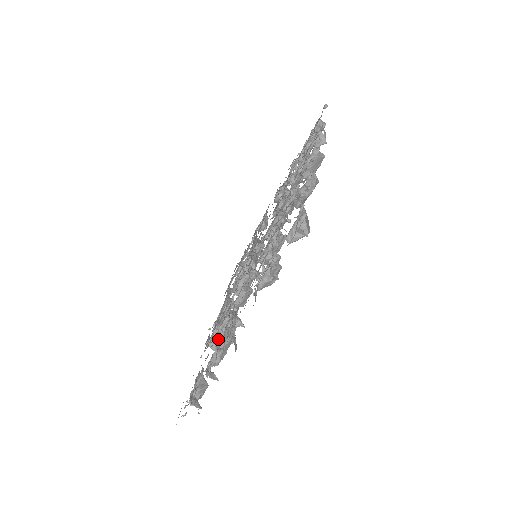
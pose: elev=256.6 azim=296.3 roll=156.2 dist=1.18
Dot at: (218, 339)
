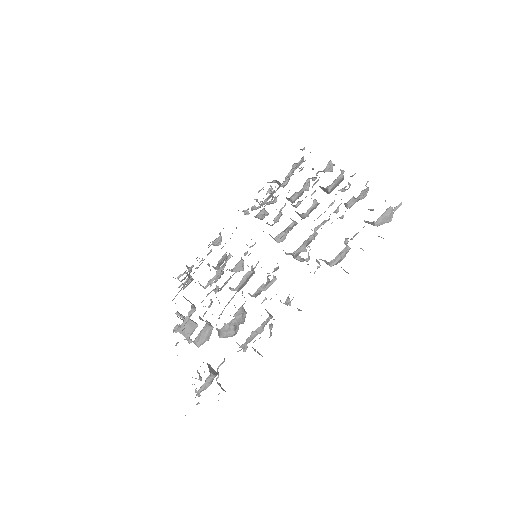
Dot at: (228, 327)
